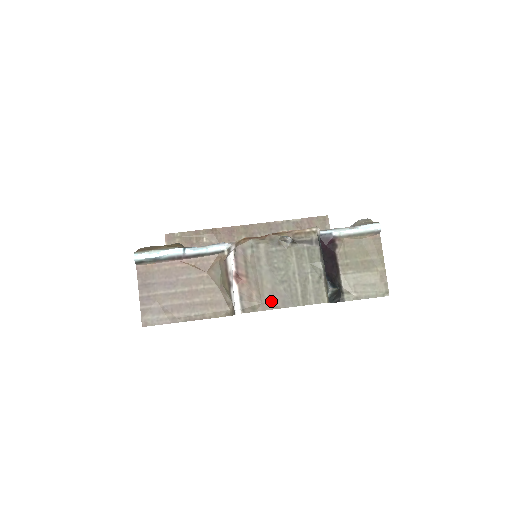
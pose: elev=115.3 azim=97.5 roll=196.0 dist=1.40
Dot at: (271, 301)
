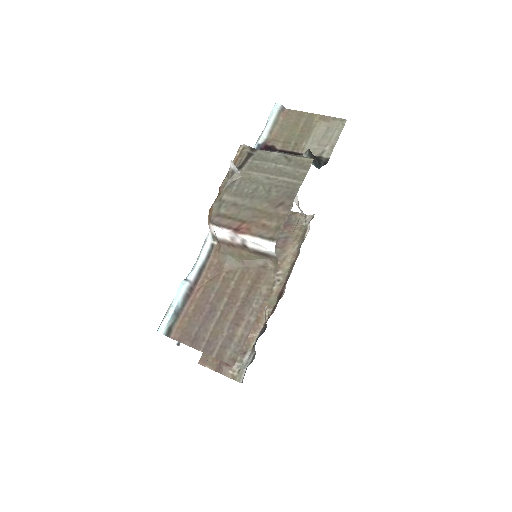
Dot at: (280, 209)
